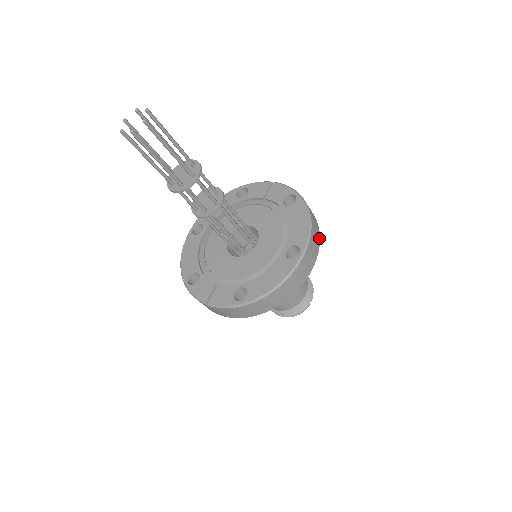
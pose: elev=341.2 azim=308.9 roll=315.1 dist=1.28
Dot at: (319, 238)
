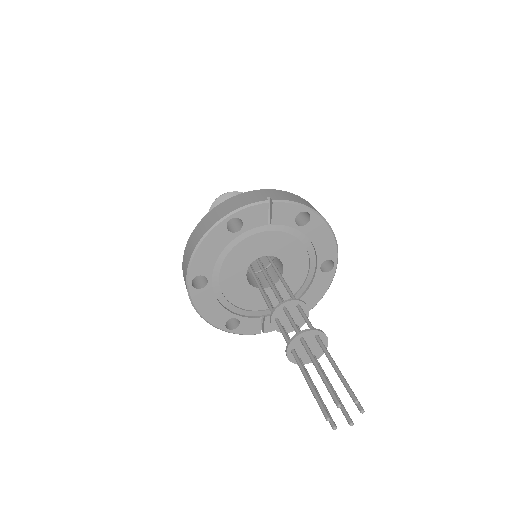
Dot at: occluded
